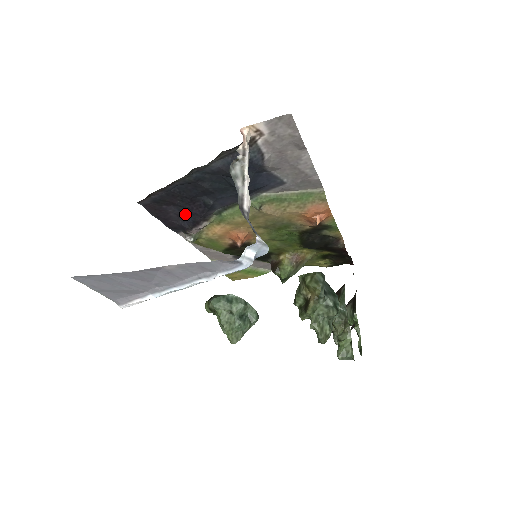
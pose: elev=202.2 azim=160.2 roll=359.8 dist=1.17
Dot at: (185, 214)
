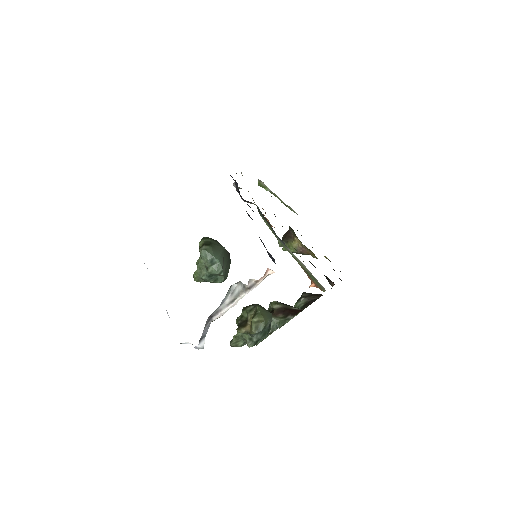
Dot at: occluded
